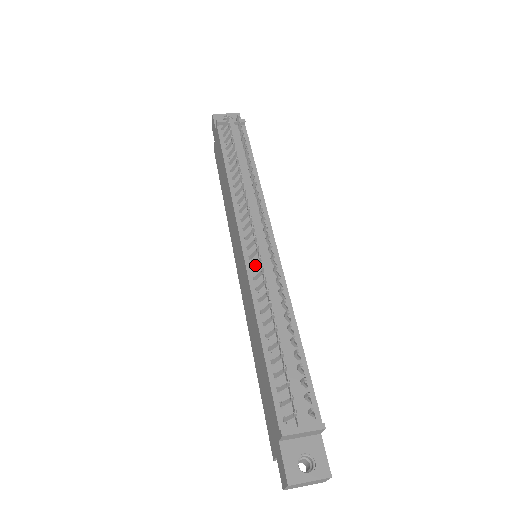
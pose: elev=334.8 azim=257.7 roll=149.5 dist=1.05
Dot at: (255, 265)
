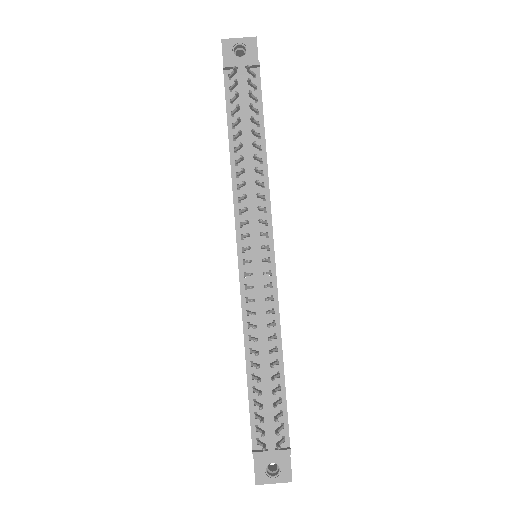
Dot at: (248, 288)
